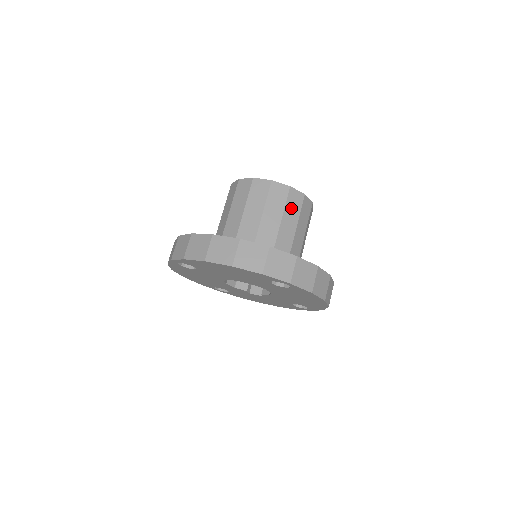
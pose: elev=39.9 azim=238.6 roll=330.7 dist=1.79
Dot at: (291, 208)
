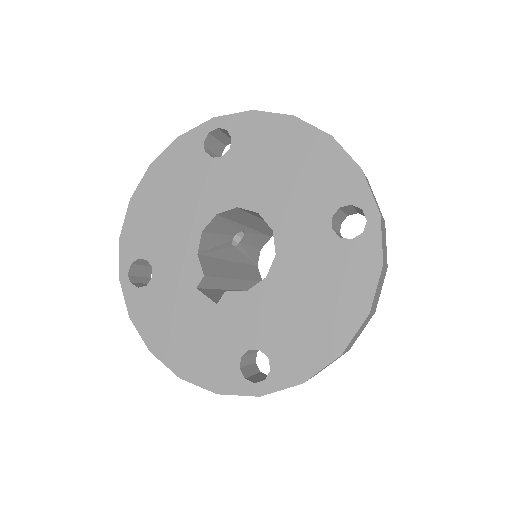
Dot at: occluded
